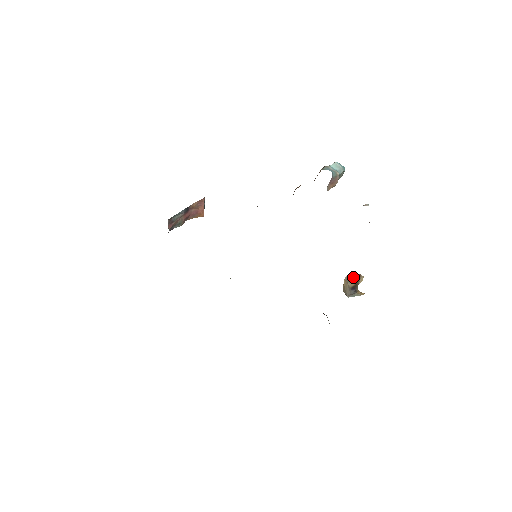
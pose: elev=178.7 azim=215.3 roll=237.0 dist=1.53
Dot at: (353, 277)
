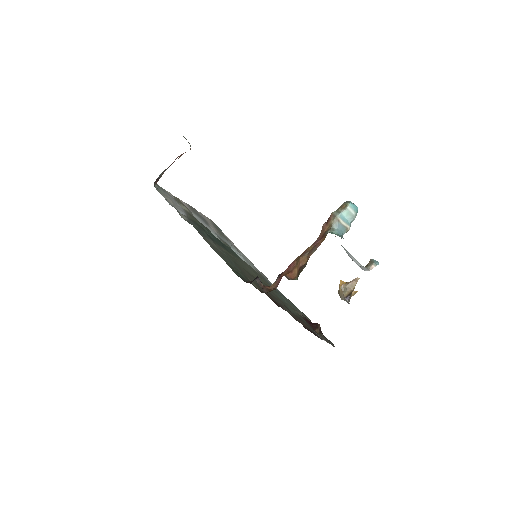
Dot at: (349, 284)
